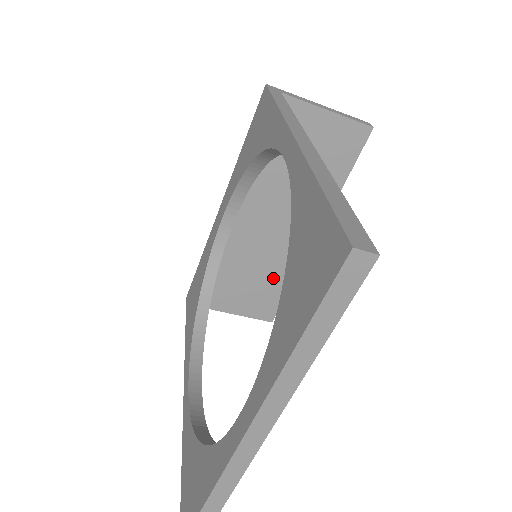
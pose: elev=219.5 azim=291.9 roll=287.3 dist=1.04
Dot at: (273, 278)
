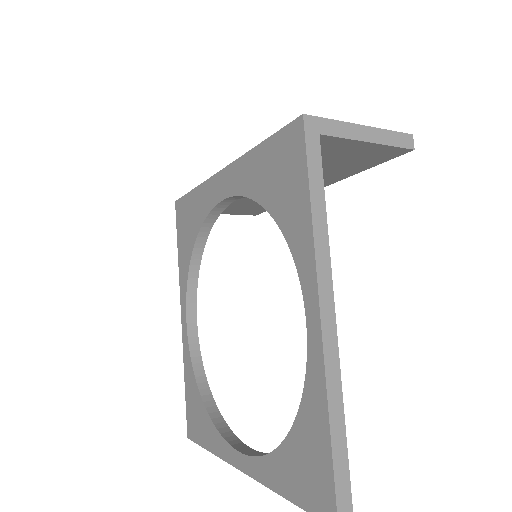
Dot at: occluded
